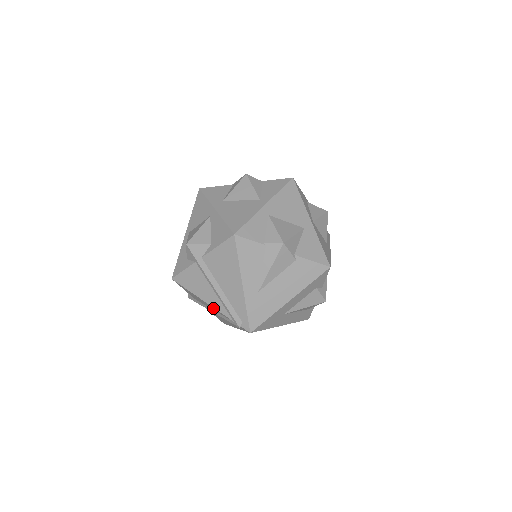
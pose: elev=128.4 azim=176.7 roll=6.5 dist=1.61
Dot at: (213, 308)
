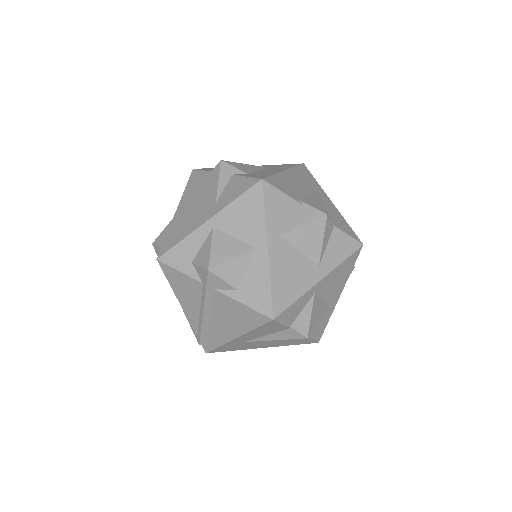
Dot at: occluded
